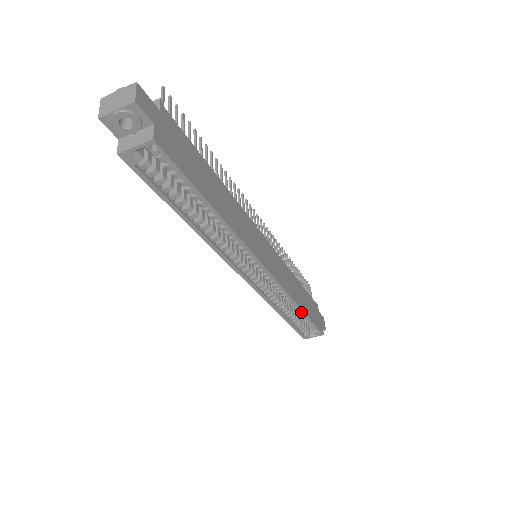
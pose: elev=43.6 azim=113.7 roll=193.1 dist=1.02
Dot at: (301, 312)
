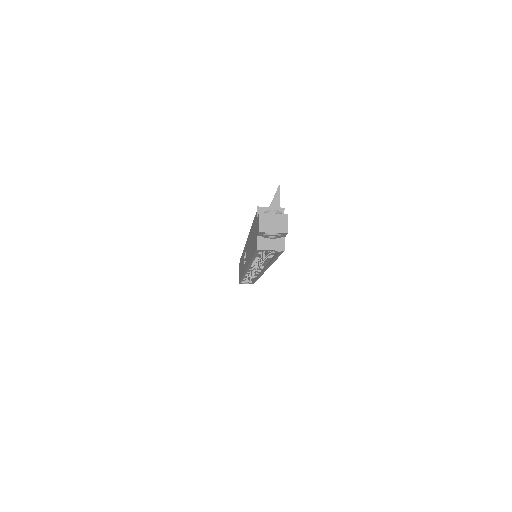
Dot at: (256, 279)
